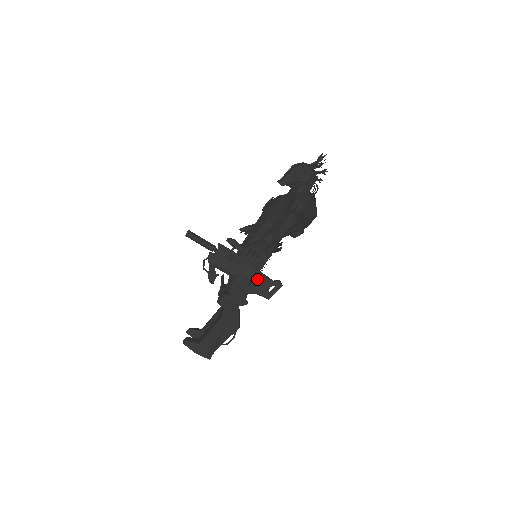
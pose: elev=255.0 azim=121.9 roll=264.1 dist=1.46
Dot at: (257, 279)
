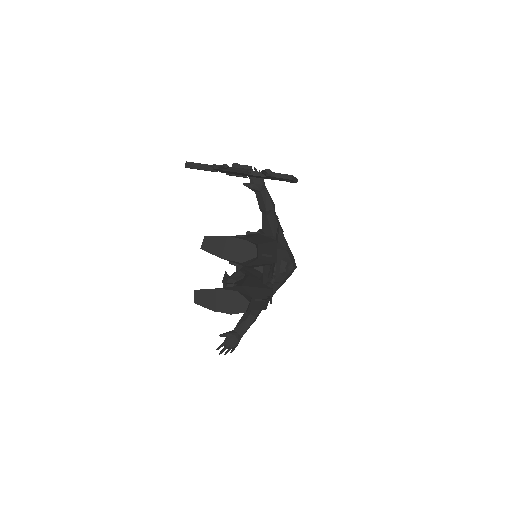
Dot at: occluded
